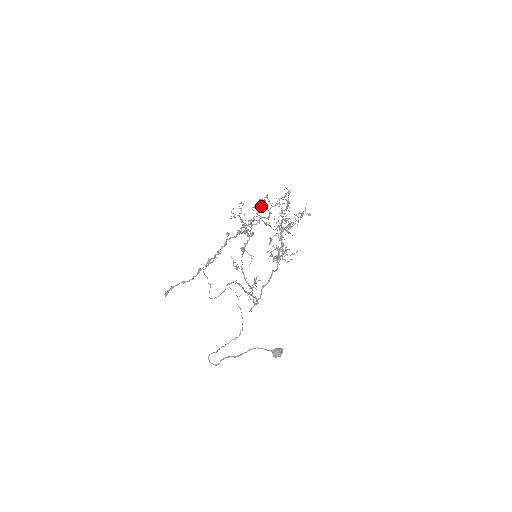
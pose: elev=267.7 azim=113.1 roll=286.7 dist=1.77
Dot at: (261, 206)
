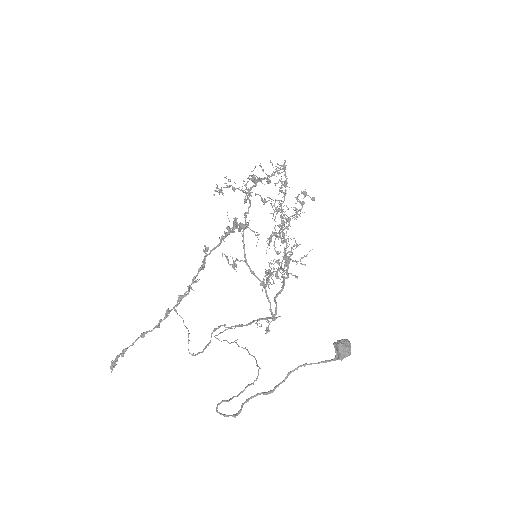
Dot at: (254, 176)
